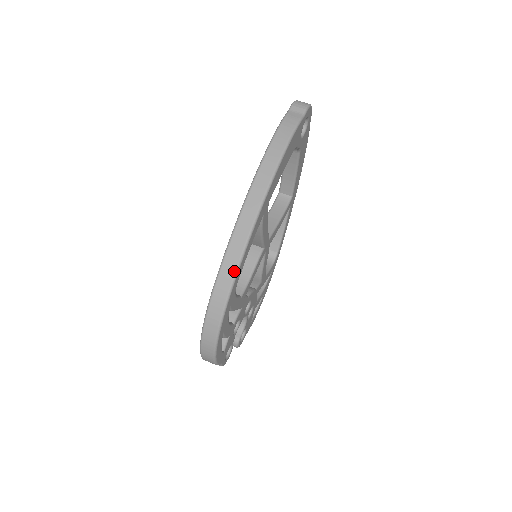
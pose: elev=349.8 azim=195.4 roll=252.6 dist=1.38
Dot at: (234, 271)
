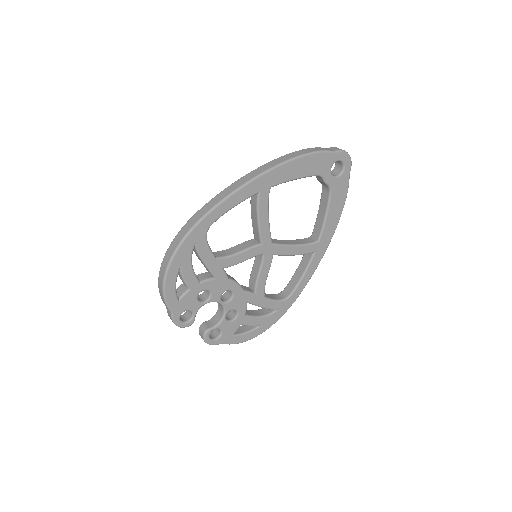
Dot at: (210, 208)
